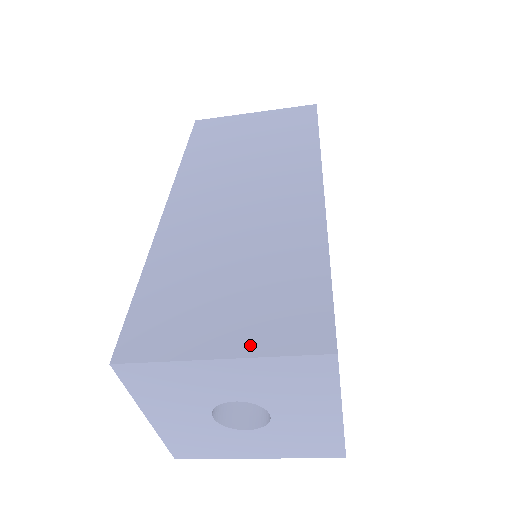
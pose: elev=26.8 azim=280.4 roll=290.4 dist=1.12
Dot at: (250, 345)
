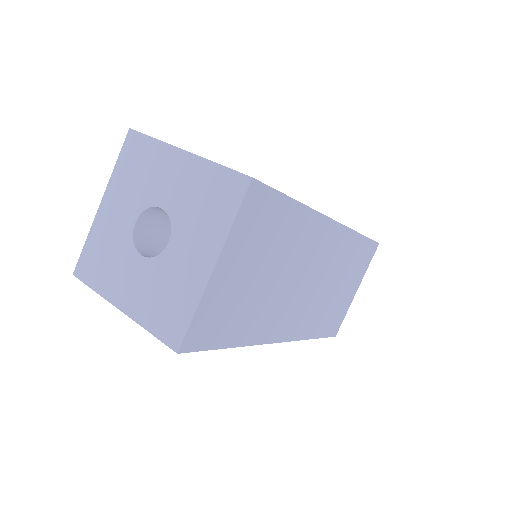
Dot at: occluded
